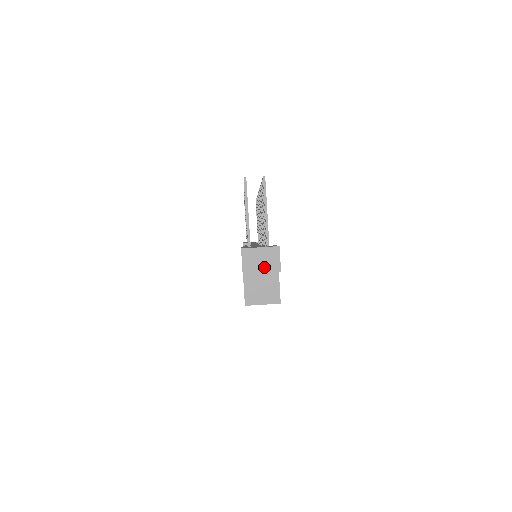
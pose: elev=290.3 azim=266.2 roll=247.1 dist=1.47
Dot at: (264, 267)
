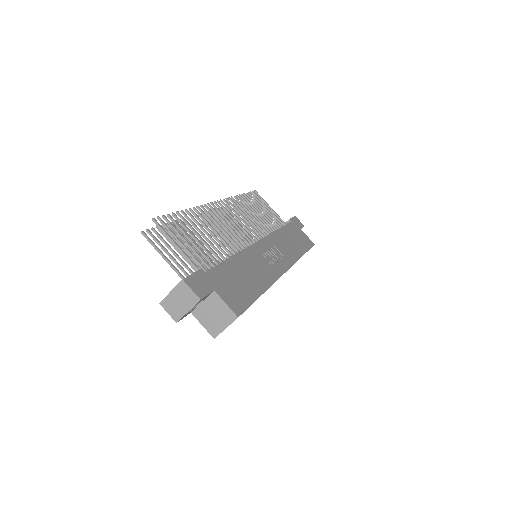
Dot at: (186, 305)
